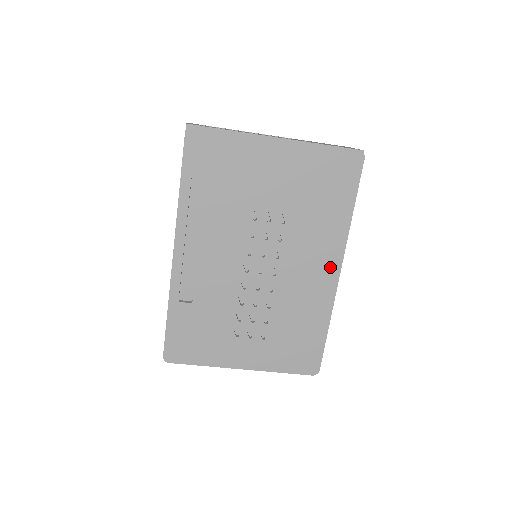
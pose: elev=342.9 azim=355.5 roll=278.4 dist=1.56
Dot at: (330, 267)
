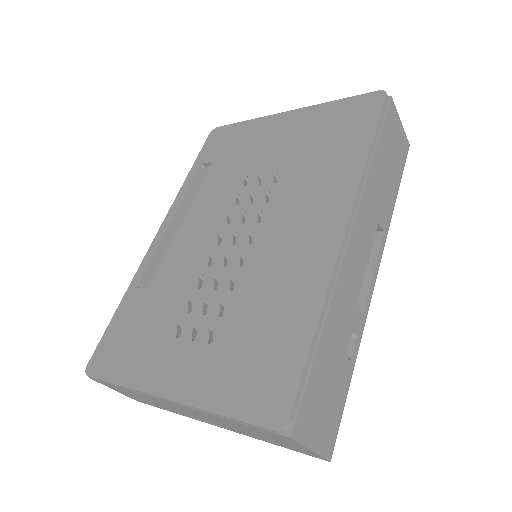
Dot at: (331, 222)
